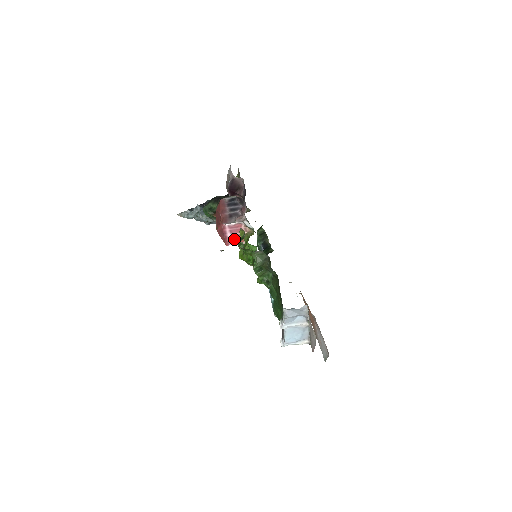
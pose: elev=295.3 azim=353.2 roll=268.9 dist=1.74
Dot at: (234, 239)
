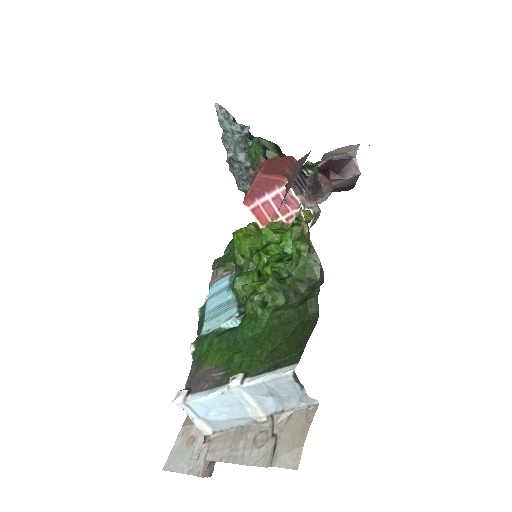
Dot at: (262, 208)
